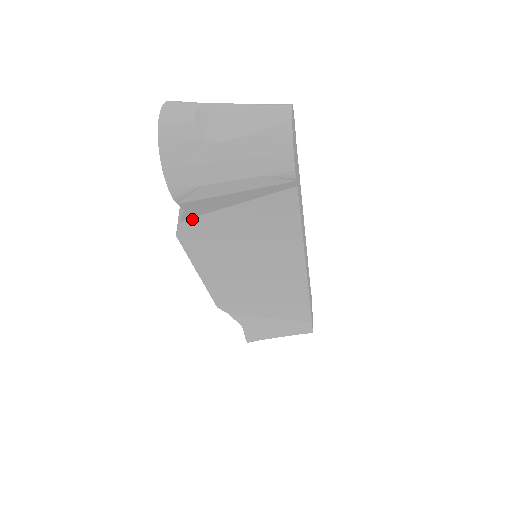
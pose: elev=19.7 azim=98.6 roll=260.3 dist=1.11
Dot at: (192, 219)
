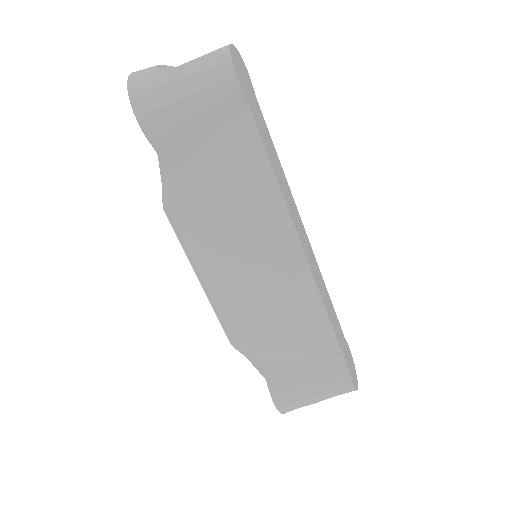
Dot at: (172, 178)
